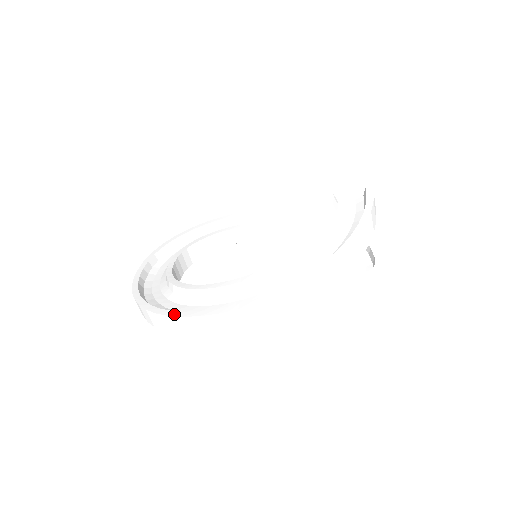
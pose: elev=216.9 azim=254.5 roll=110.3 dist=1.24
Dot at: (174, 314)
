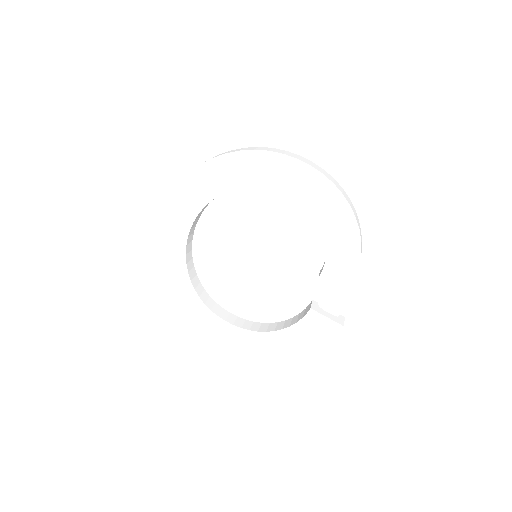
Dot at: occluded
